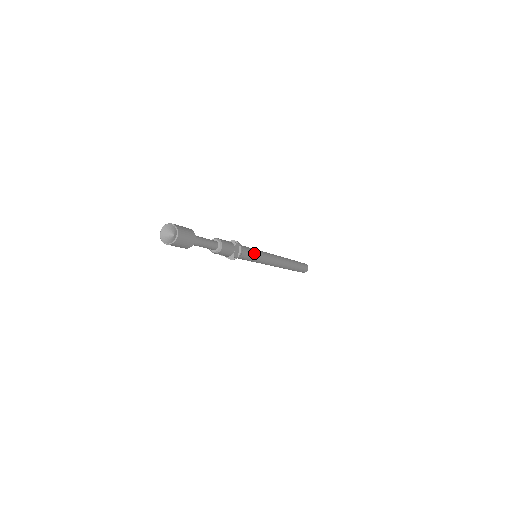
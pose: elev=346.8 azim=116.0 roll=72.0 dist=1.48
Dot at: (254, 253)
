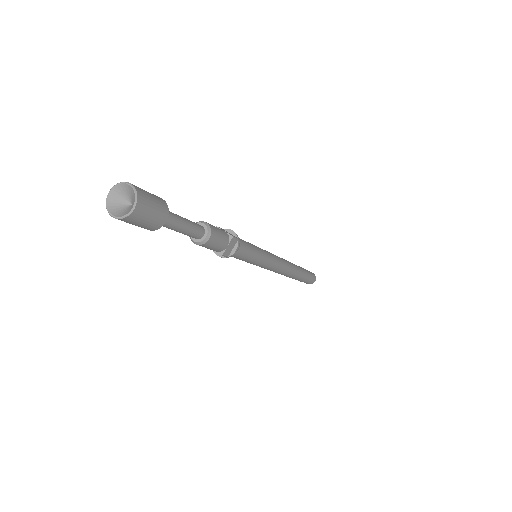
Dot at: (254, 254)
